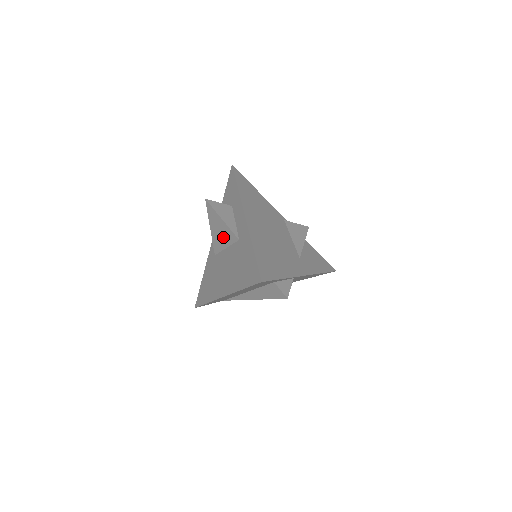
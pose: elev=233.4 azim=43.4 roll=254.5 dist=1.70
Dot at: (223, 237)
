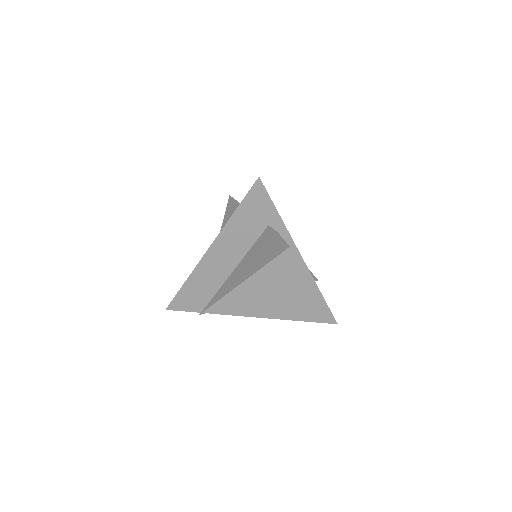
Dot at: occluded
